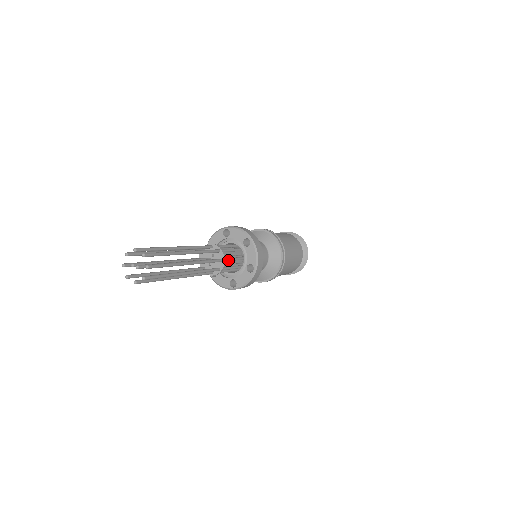
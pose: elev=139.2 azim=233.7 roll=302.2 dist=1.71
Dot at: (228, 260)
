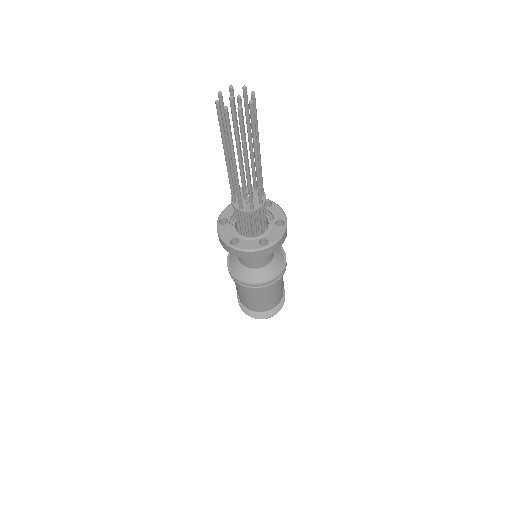
Dot at: occluded
